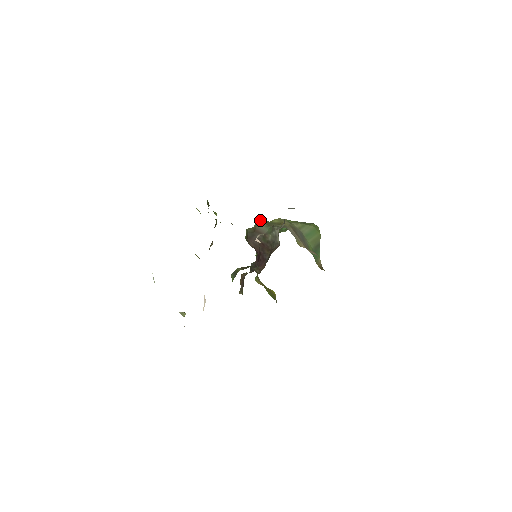
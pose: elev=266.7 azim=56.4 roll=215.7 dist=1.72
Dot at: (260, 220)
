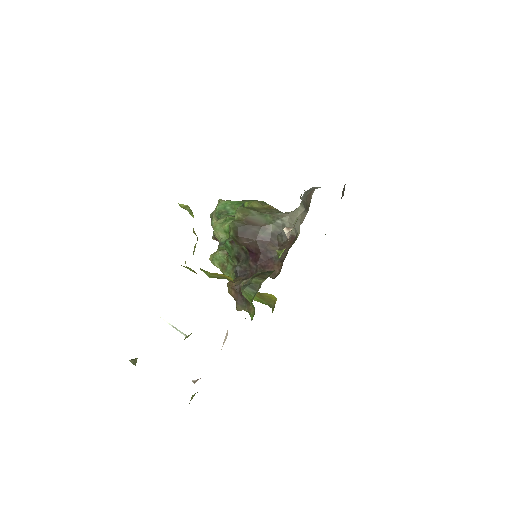
Dot at: (240, 207)
